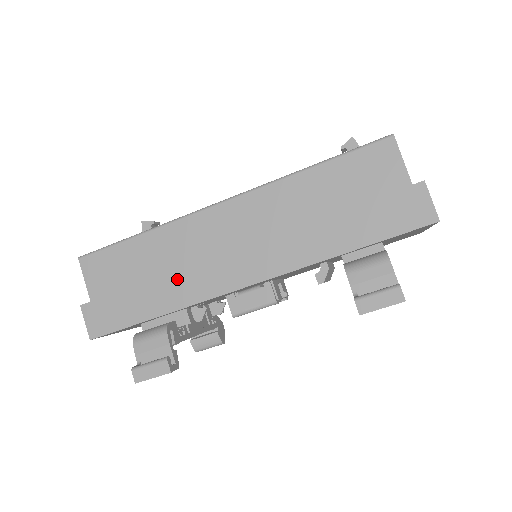
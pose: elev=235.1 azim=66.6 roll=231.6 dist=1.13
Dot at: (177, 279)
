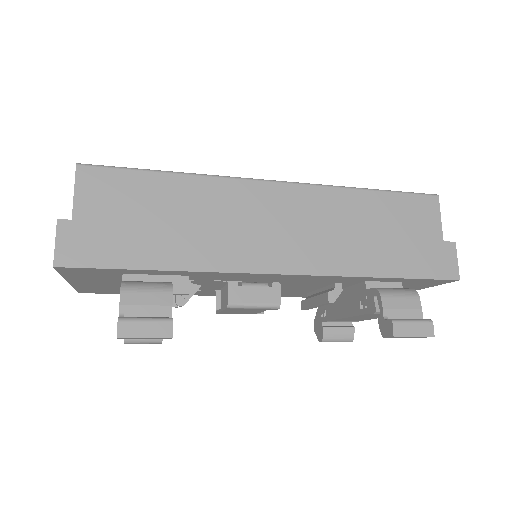
Dot at: (203, 237)
